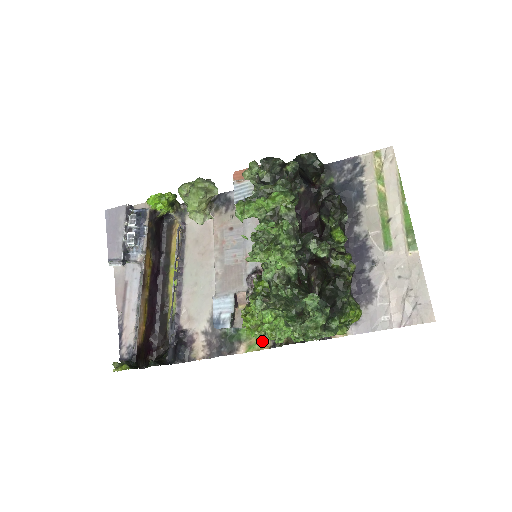
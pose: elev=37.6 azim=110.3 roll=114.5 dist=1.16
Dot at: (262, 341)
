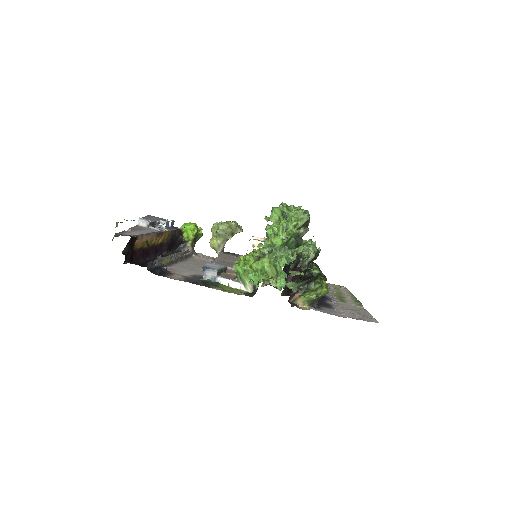
Dot at: (272, 234)
